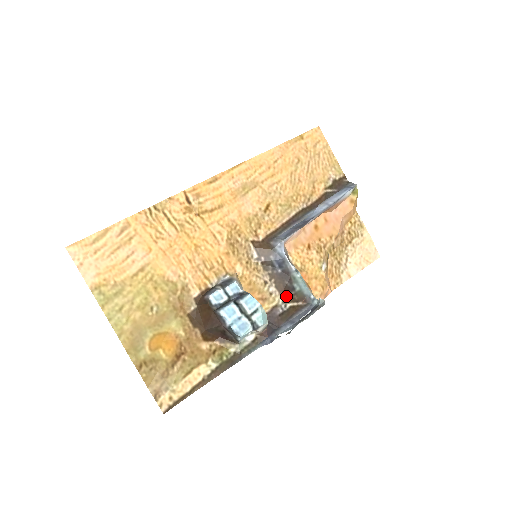
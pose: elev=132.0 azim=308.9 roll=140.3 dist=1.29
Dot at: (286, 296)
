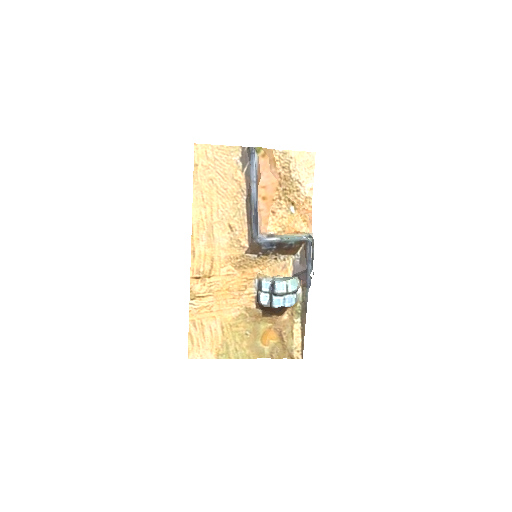
Dot at: (292, 251)
